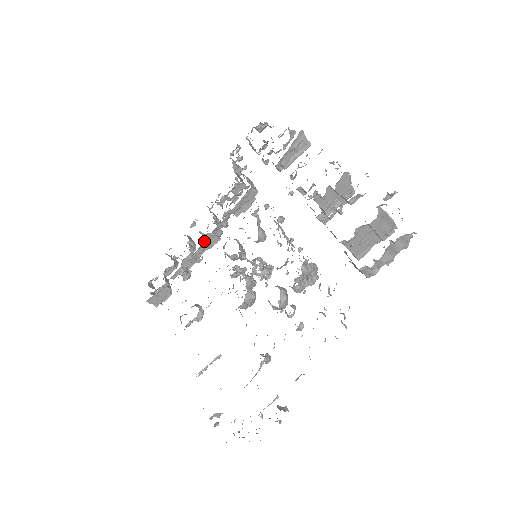
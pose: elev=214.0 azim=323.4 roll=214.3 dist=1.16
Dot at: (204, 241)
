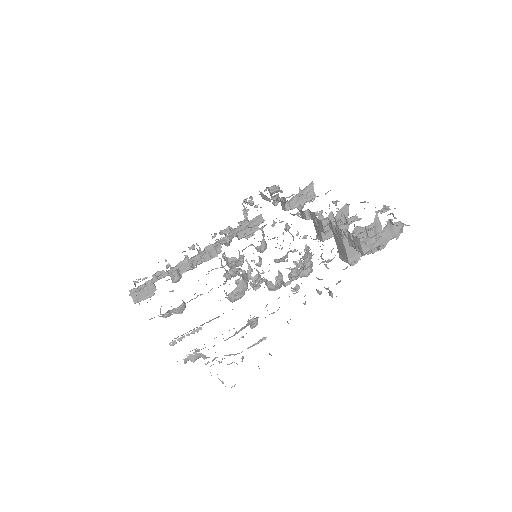
Dot at: (205, 250)
